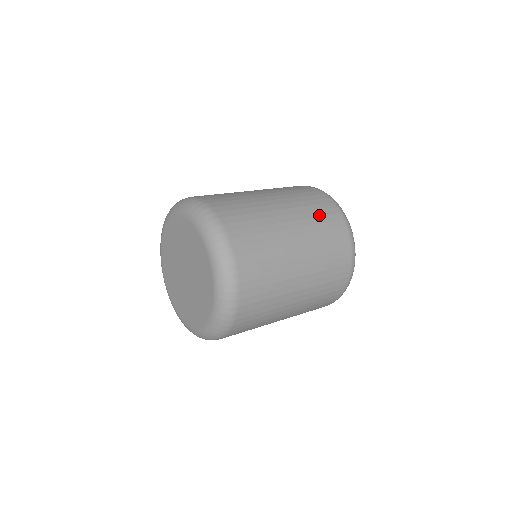
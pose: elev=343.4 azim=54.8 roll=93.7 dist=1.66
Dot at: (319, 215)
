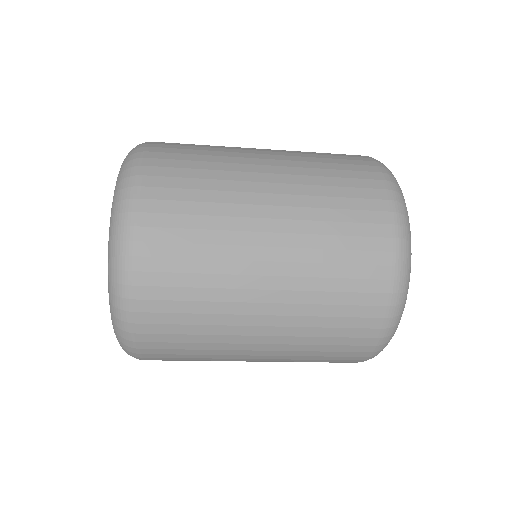
Dot at: (331, 162)
